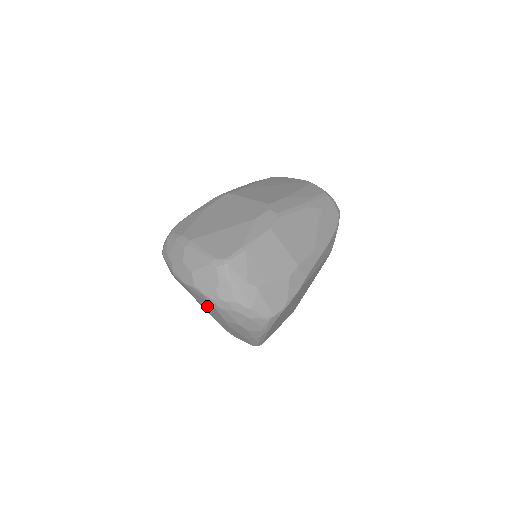
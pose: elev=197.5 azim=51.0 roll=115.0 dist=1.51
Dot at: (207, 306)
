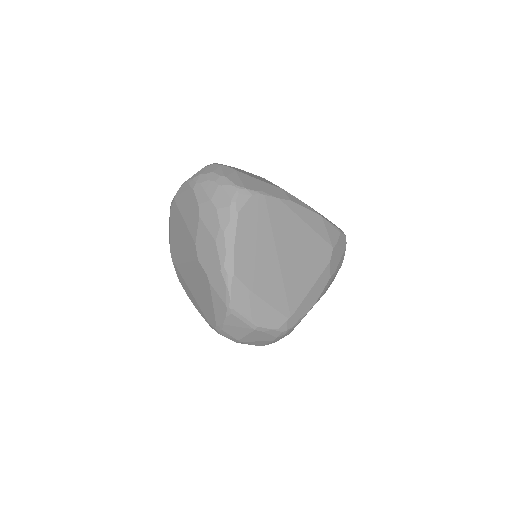
Dot at: (188, 207)
